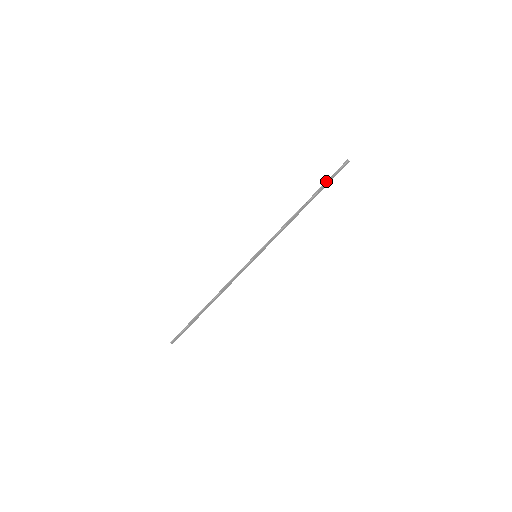
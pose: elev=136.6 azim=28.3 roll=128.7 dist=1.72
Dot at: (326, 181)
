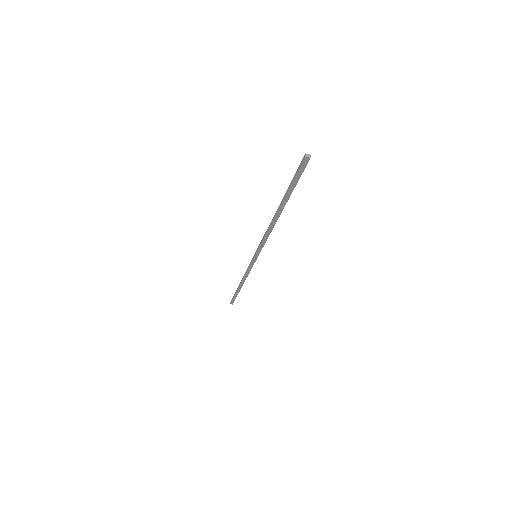
Dot at: occluded
